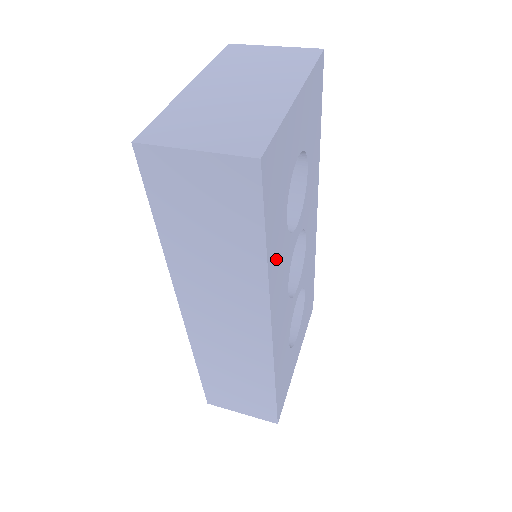
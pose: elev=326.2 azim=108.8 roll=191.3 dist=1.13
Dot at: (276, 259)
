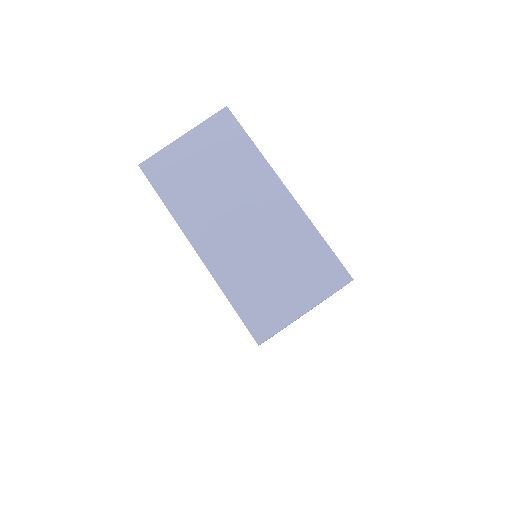
Dot at: occluded
